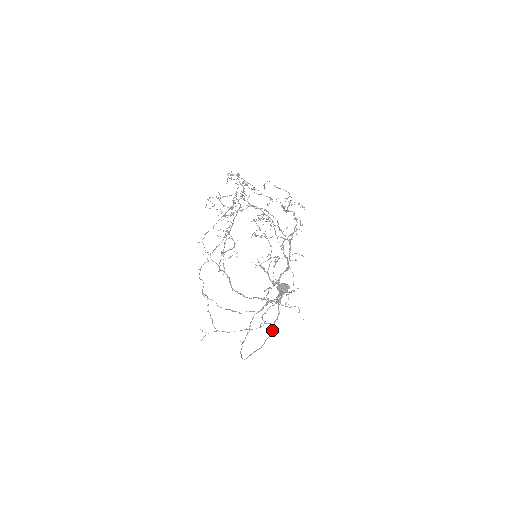
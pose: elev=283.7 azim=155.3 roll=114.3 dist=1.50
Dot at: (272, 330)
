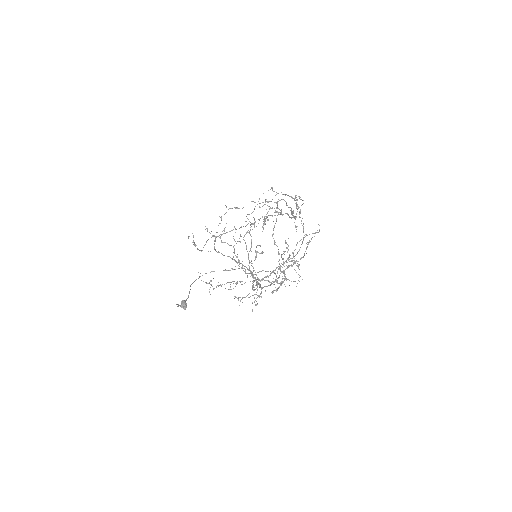
Dot at: (185, 301)
